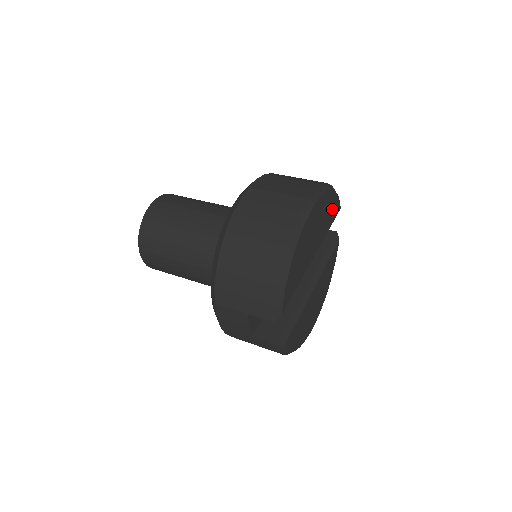
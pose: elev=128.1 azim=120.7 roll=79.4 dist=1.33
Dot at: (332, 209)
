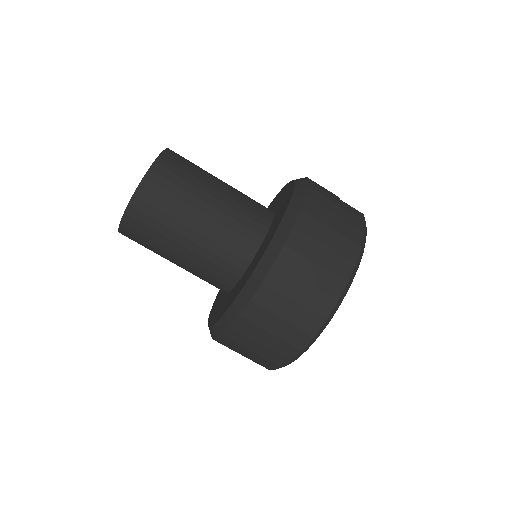
Dot at: occluded
